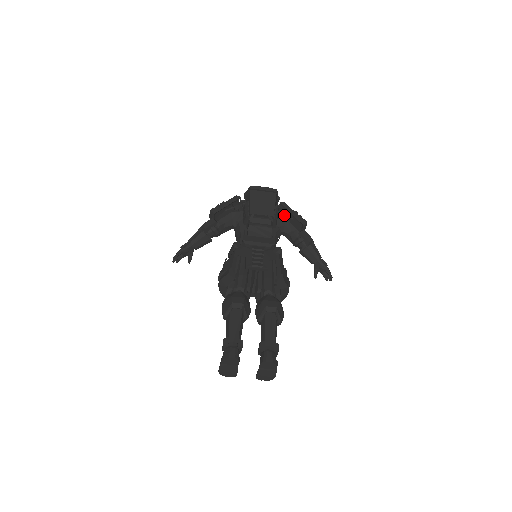
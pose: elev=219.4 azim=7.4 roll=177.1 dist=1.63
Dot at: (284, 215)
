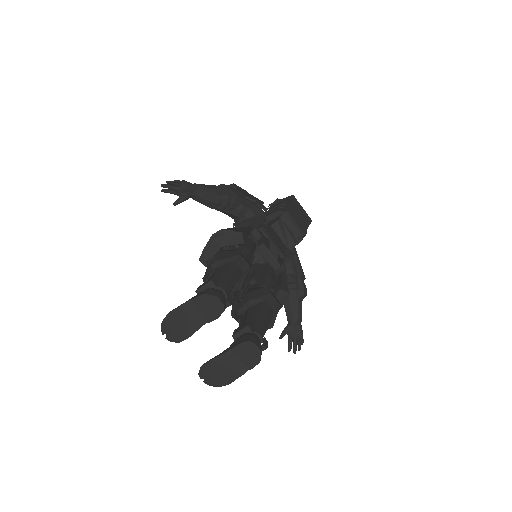
Dot at: (295, 252)
